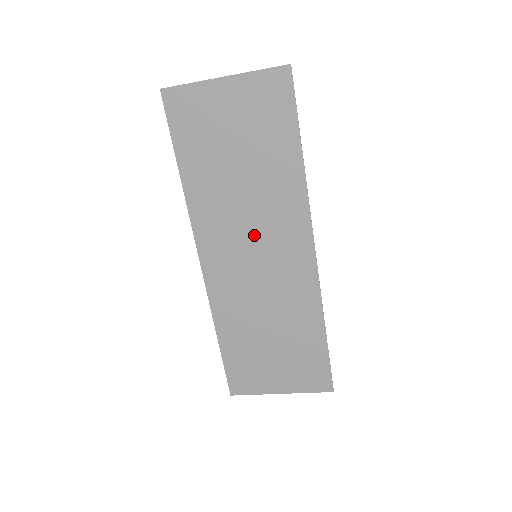
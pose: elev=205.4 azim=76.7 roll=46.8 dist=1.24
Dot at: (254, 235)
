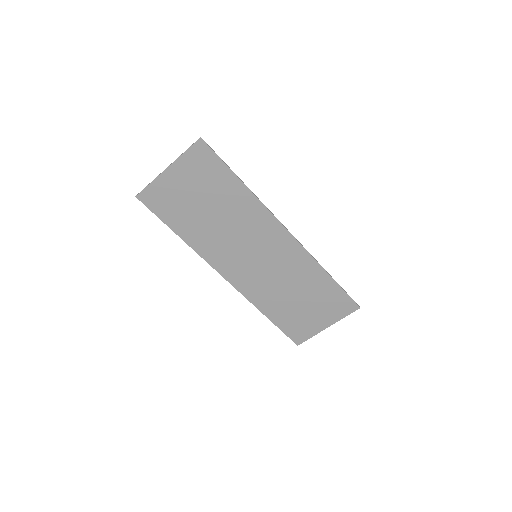
Dot at: (246, 245)
